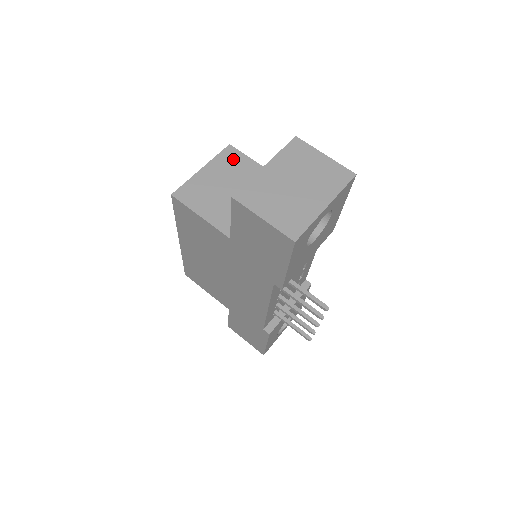
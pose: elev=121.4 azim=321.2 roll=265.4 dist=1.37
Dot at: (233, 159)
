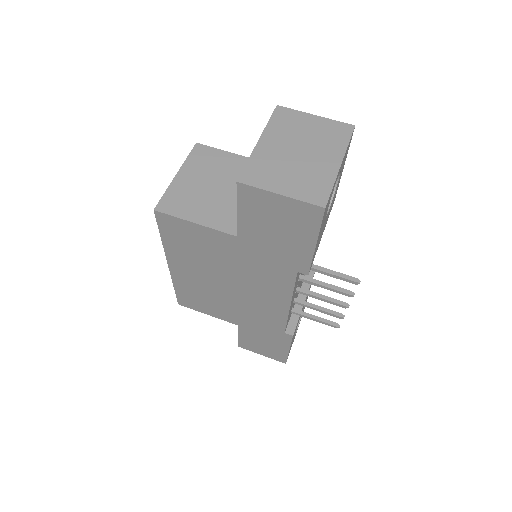
Dot at: (206, 156)
